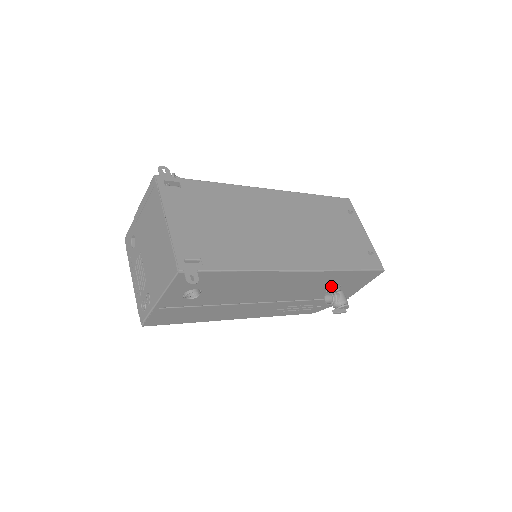
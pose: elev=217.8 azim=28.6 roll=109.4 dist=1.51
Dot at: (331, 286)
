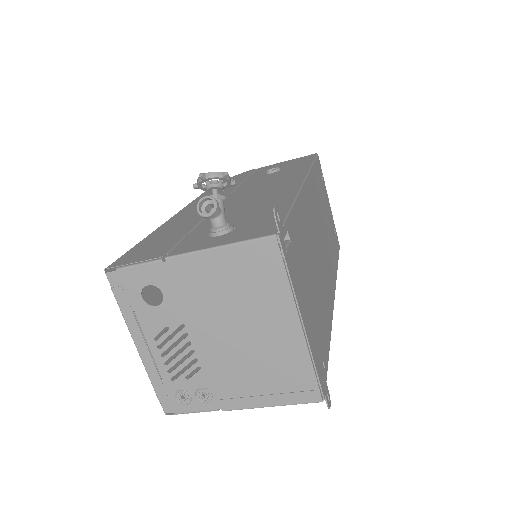
Dot at: occluded
